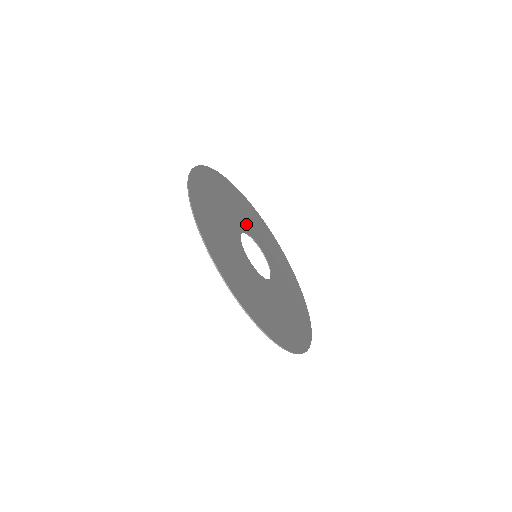
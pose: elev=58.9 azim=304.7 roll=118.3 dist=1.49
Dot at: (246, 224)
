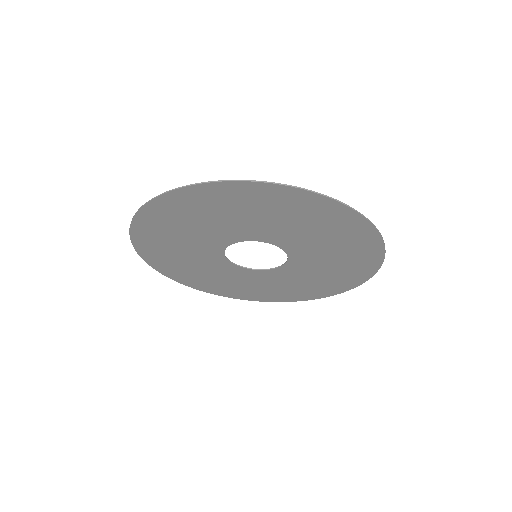
Dot at: (216, 265)
